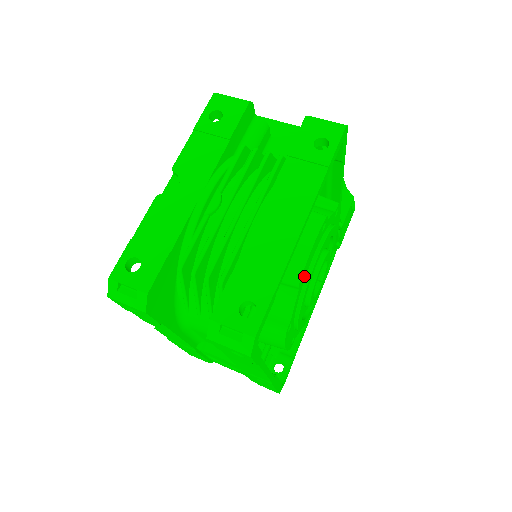
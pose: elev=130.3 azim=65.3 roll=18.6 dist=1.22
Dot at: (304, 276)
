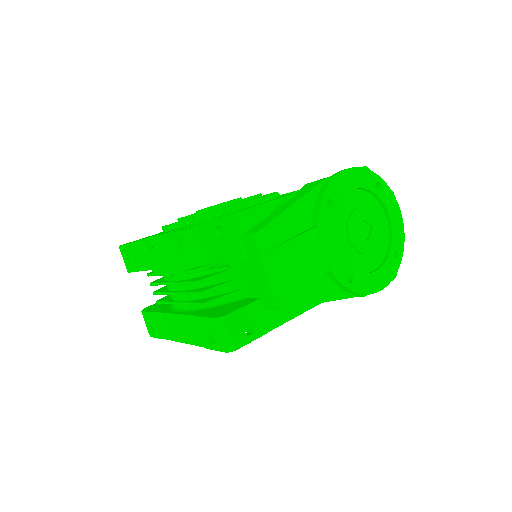
Dot at: occluded
